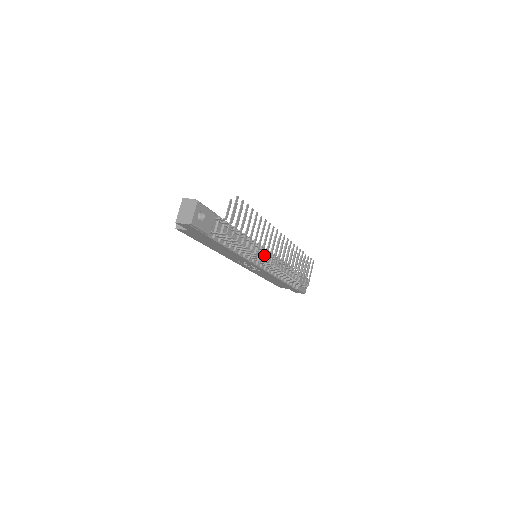
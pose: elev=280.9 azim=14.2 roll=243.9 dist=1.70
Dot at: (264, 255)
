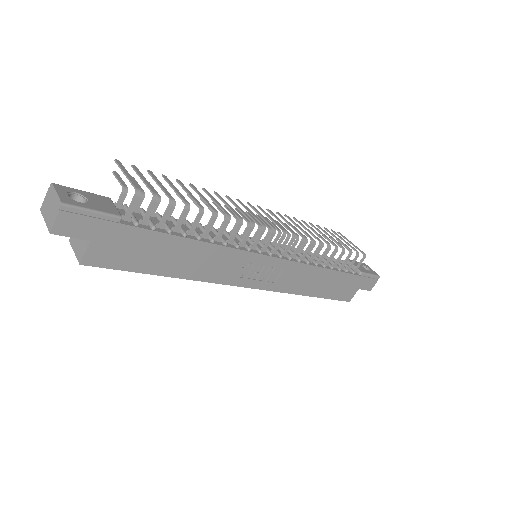
Dot at: (260, 243)
